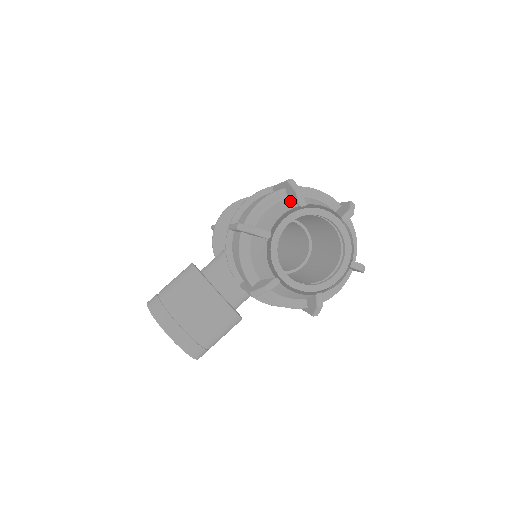
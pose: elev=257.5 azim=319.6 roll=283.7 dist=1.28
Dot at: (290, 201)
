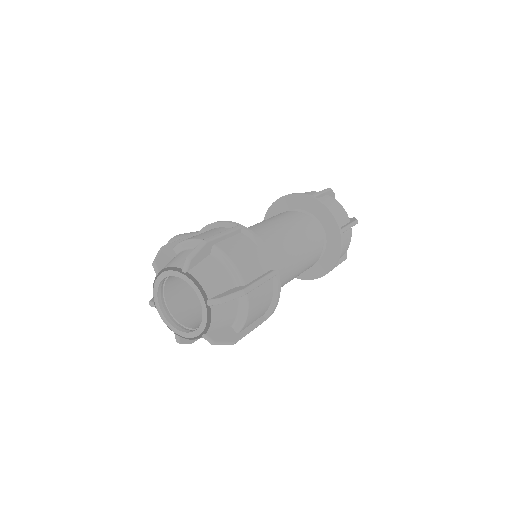
Dot at: occluded
